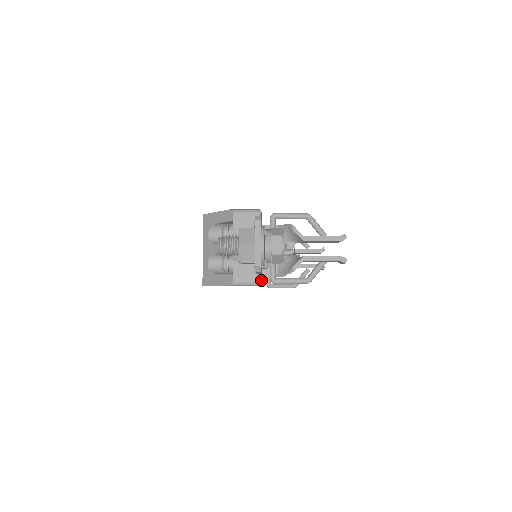
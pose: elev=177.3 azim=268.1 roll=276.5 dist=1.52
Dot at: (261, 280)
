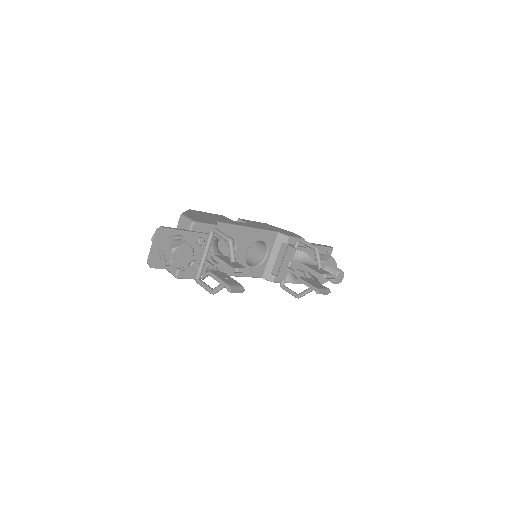
Dot at: (186, 275)
